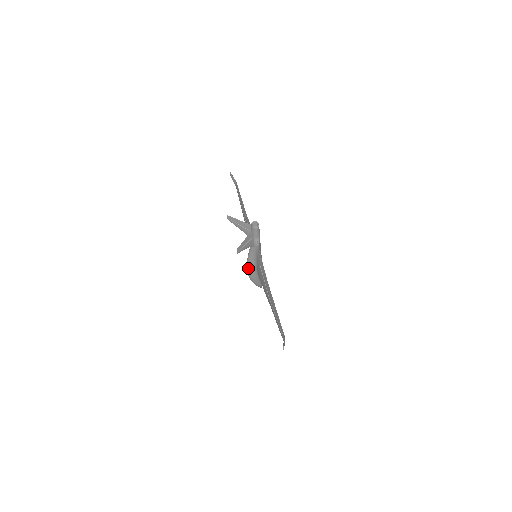
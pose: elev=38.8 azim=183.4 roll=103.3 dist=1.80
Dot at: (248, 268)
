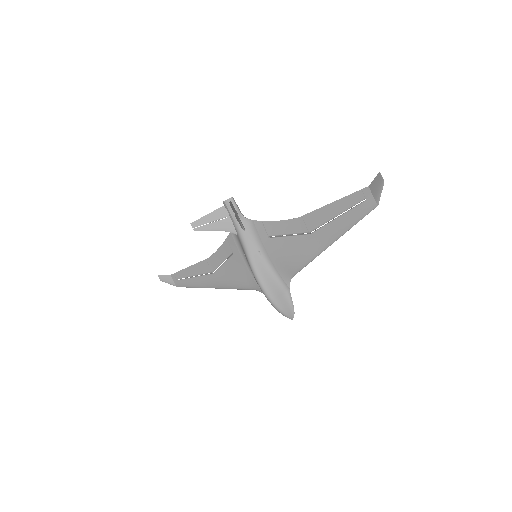
Dot at: (260, 277)
